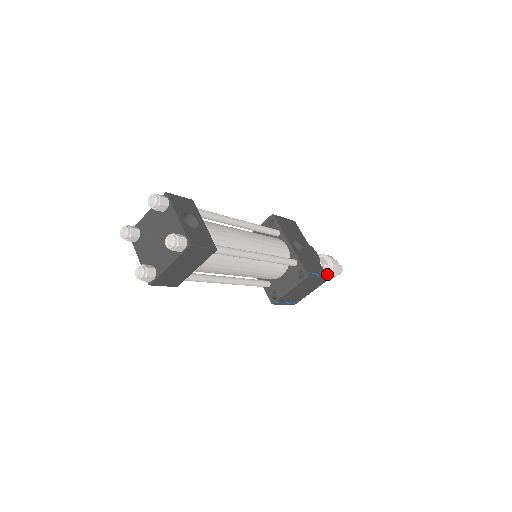
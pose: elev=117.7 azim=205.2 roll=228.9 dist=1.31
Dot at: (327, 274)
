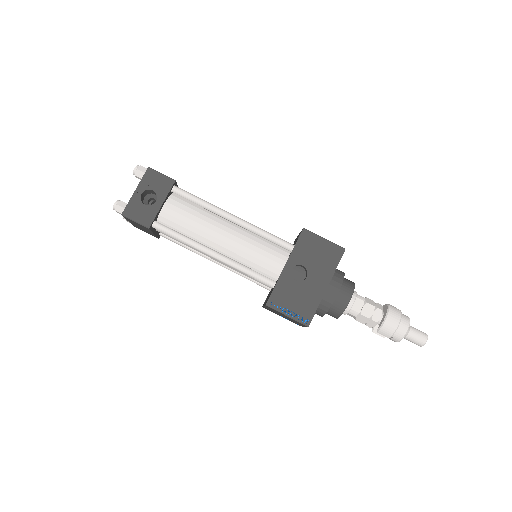
Dot at: occluded
